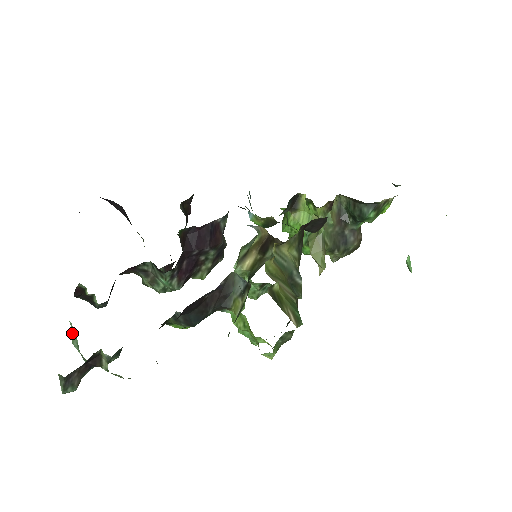
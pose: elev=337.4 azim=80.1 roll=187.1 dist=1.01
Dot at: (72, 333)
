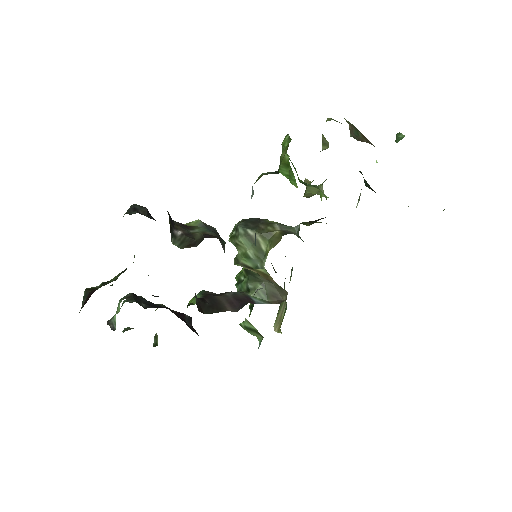
Dot at: occluded
